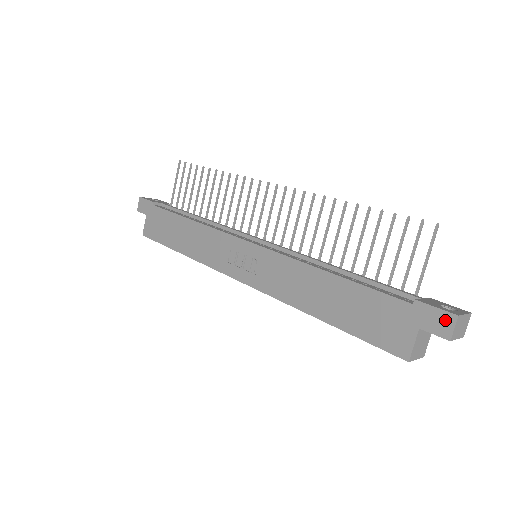
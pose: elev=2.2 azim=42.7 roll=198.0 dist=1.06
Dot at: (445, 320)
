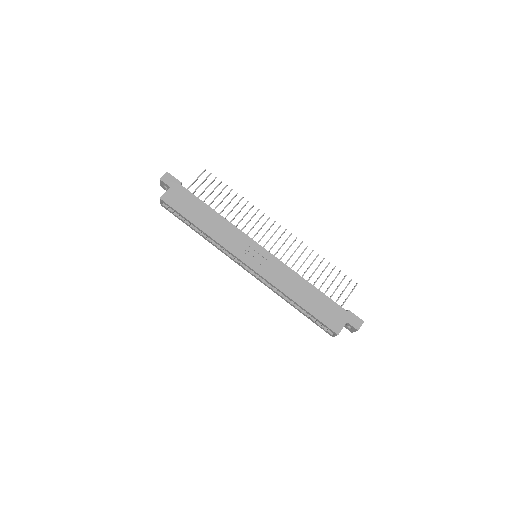
Dot at: (359, 322)
